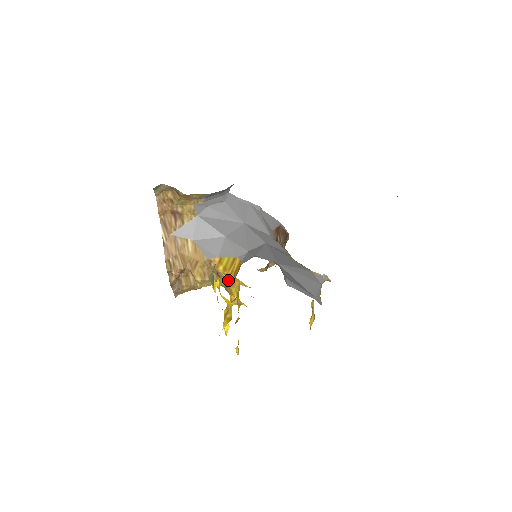
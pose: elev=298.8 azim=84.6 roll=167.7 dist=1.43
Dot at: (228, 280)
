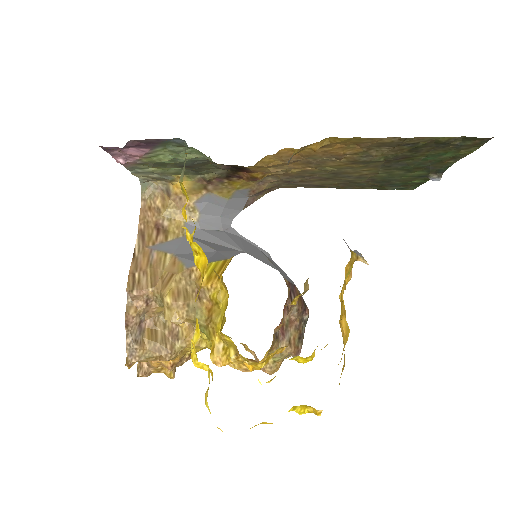
Dot at: (212, 305)
